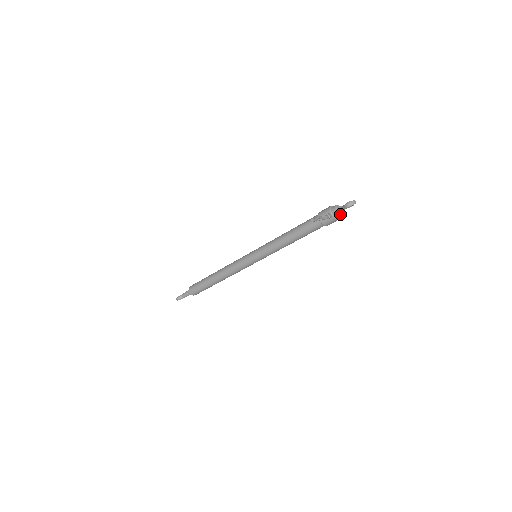
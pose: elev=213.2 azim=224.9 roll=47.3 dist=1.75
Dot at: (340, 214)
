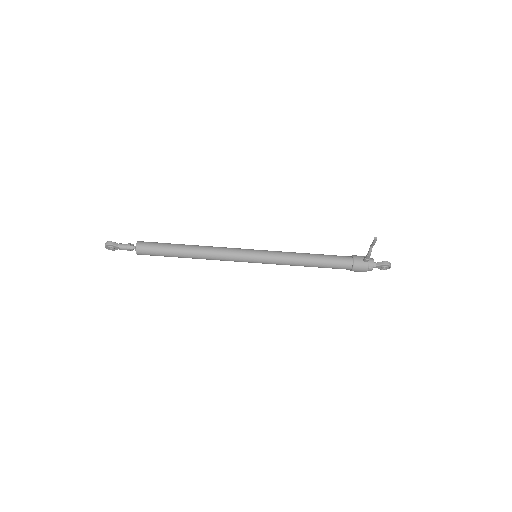
Dot at: (374, 266)
